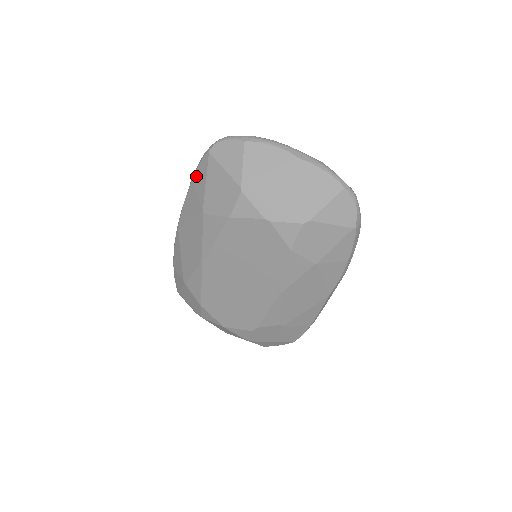
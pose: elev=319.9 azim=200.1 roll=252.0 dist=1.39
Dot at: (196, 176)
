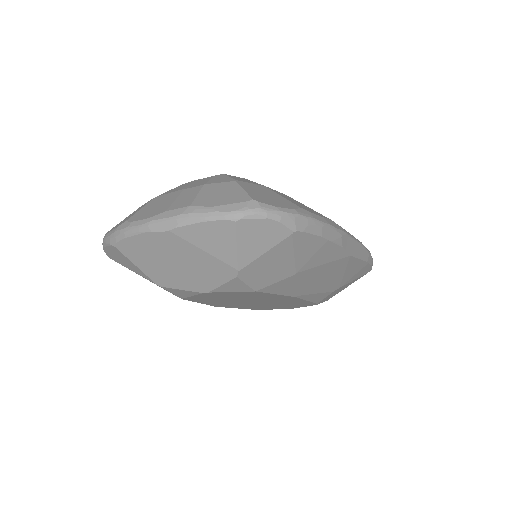
Dot at: occluded
